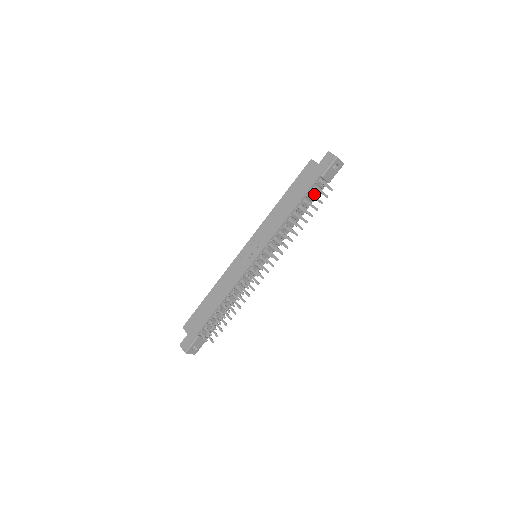
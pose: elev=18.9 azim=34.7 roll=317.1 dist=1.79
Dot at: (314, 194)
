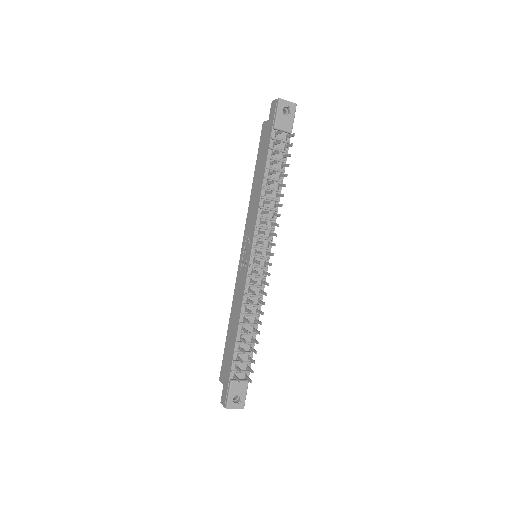
Dot at: (281, 153)
